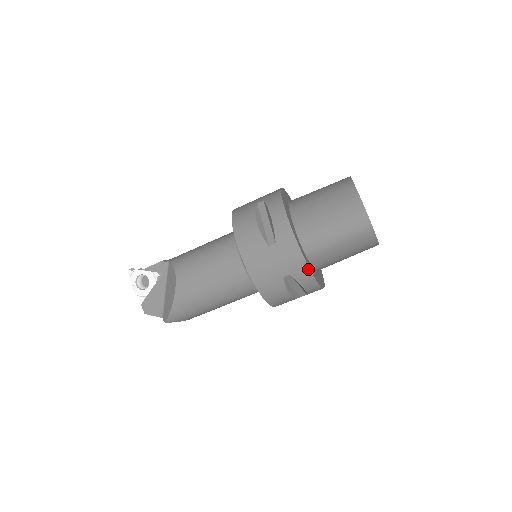
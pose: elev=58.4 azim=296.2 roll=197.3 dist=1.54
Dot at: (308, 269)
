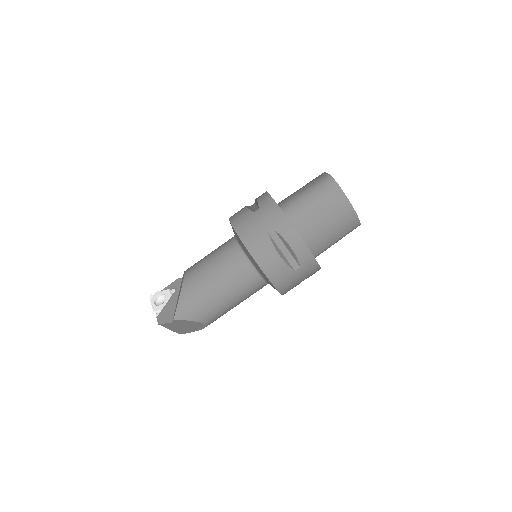
Dot at: (288, 221)
